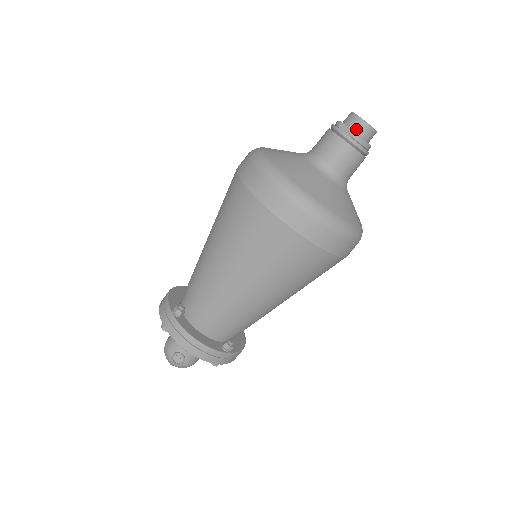
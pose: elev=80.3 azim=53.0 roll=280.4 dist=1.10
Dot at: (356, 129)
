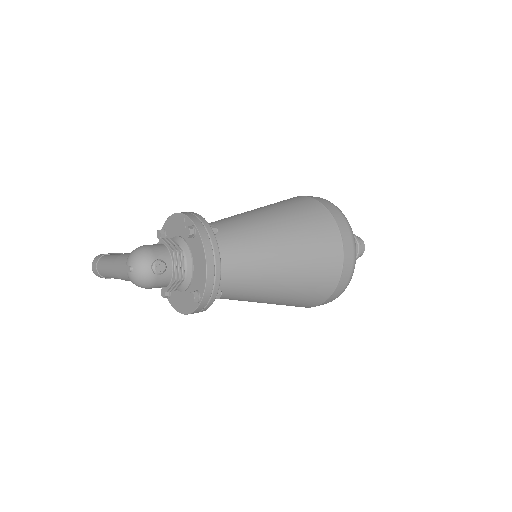
Dot at: (360, 245)
